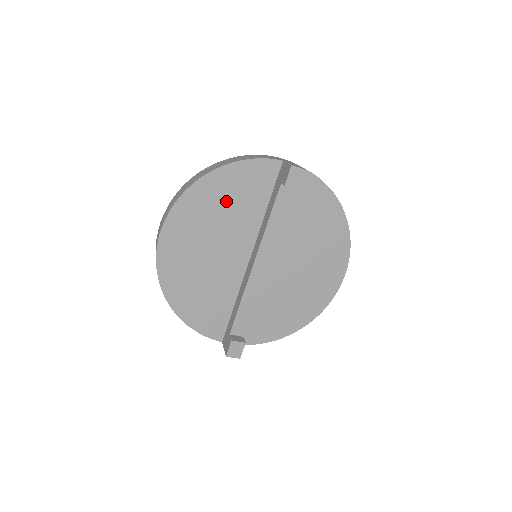
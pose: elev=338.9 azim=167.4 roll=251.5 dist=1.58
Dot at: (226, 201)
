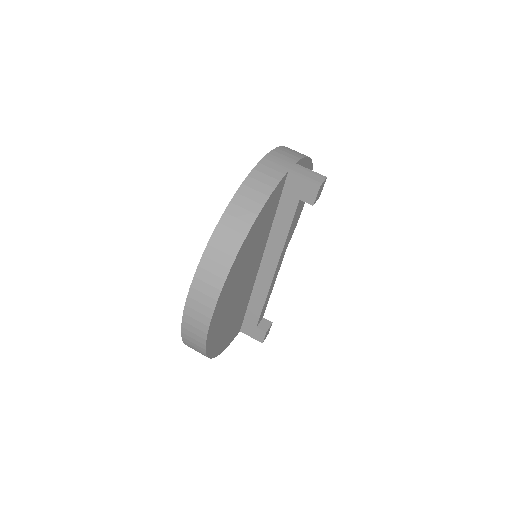
Dot at: (250, 250)
